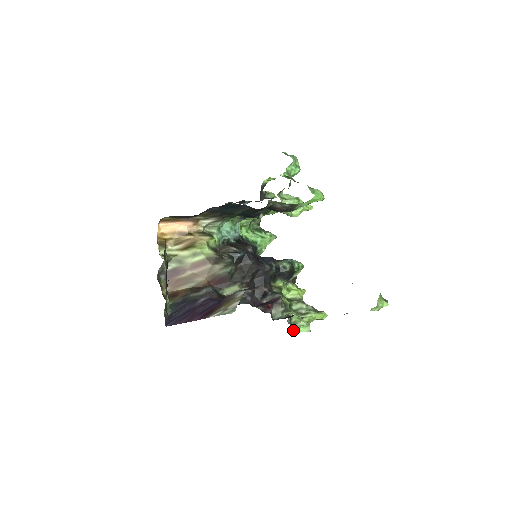
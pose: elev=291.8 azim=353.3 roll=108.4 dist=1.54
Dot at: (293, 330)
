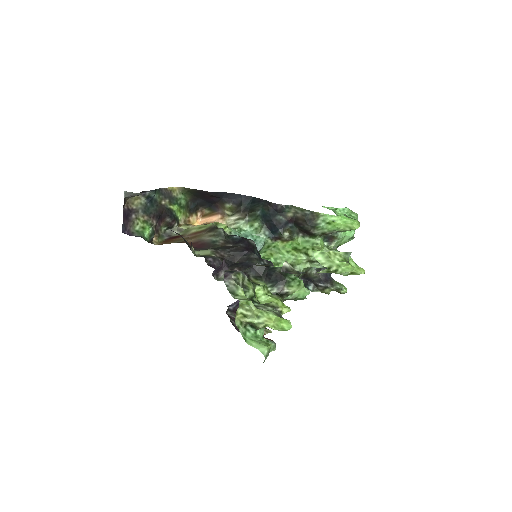
Dot at: (240, 331)
